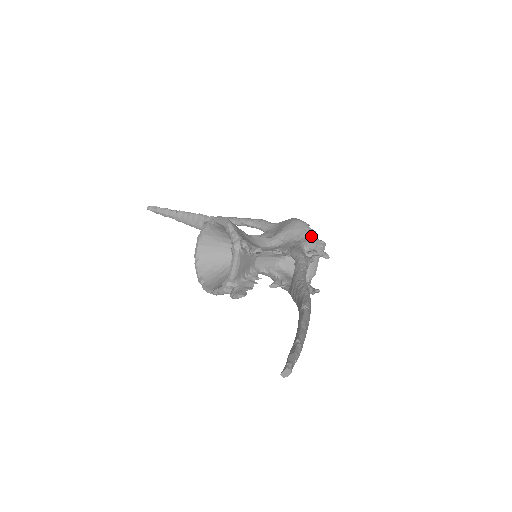
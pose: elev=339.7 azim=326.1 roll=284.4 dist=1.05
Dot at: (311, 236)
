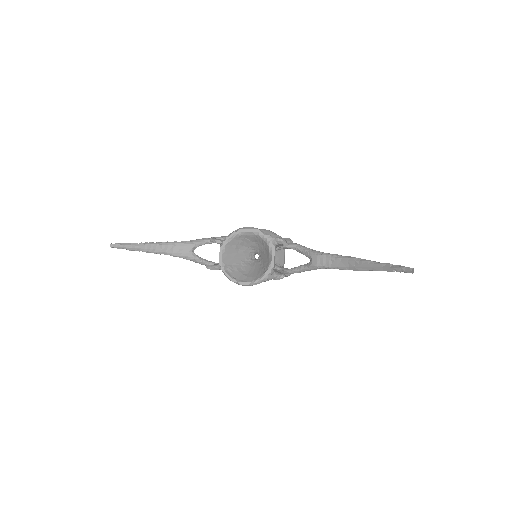
Dot at: (280, 237)
